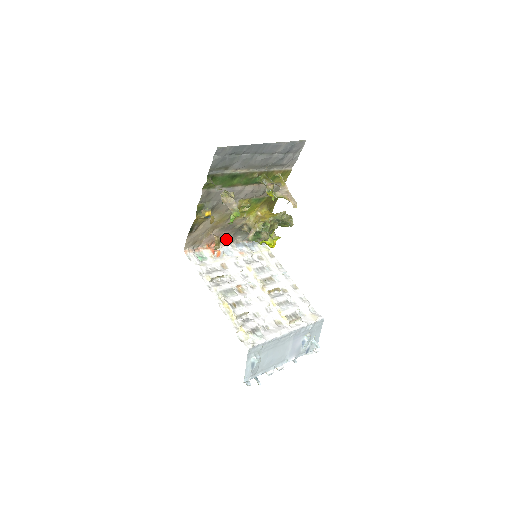
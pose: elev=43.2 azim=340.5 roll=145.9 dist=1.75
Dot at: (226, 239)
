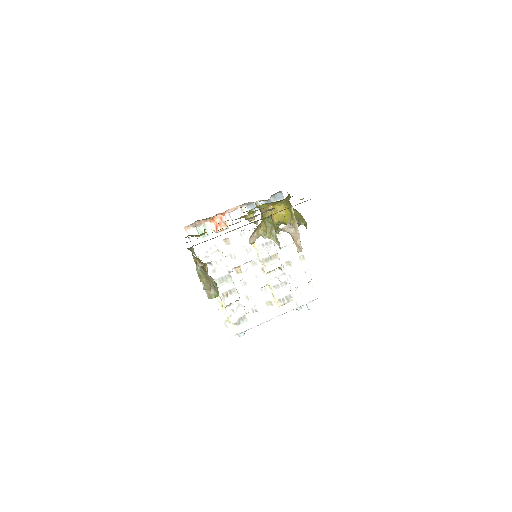
Dot at: occluded
